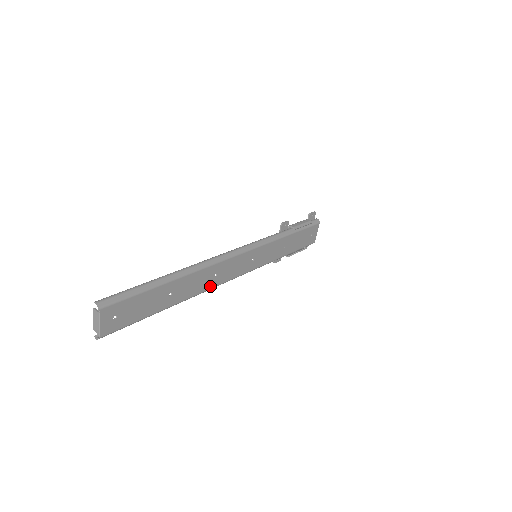
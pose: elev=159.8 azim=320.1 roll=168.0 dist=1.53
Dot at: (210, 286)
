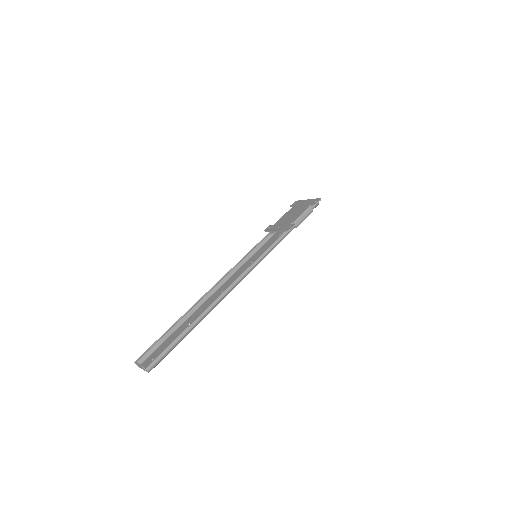
Dot at: (215, 295)
